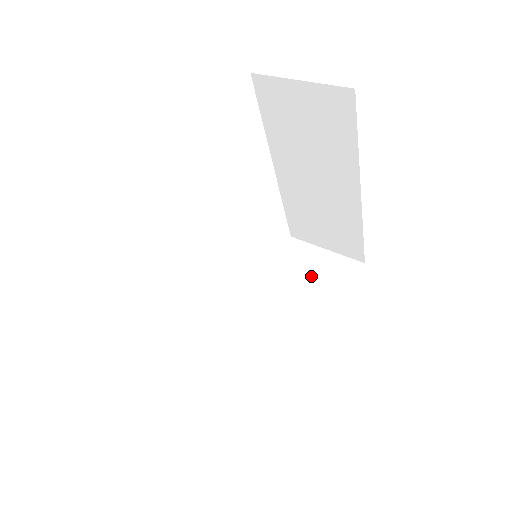
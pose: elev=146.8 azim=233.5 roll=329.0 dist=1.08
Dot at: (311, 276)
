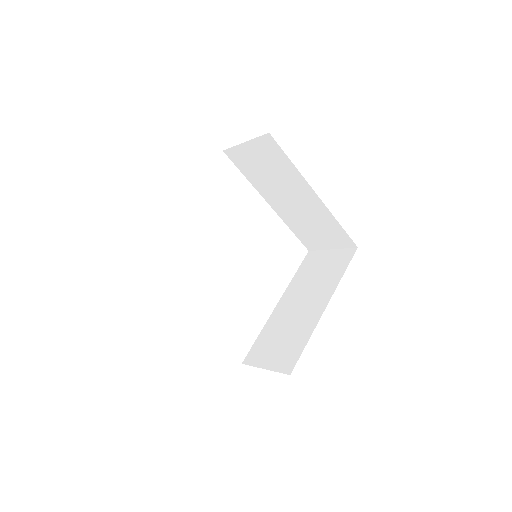
Dot at: (322, 270)
